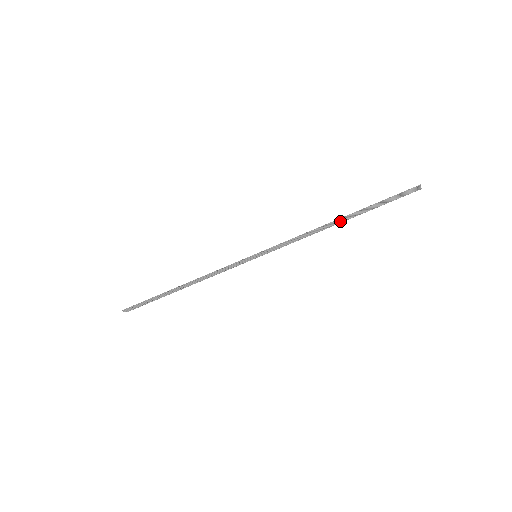
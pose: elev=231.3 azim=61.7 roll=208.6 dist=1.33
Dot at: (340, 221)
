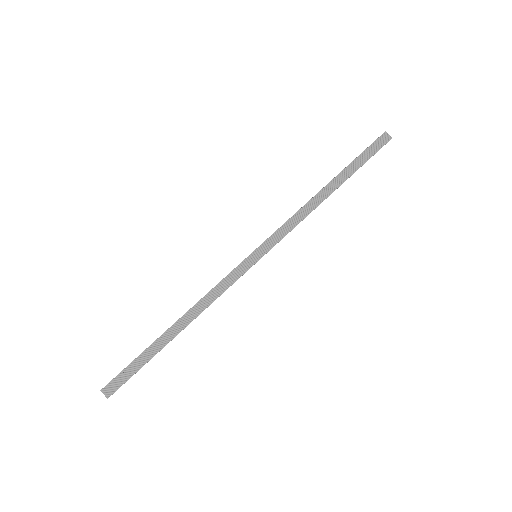
Dot at: (330, 190)
